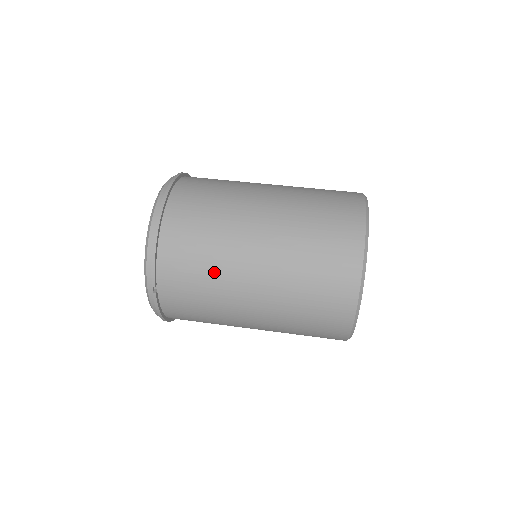
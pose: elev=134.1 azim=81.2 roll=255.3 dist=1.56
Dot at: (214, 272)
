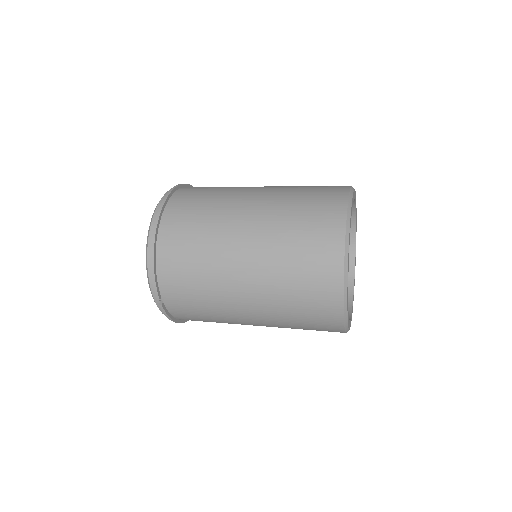
Dot at: (208, 284)
